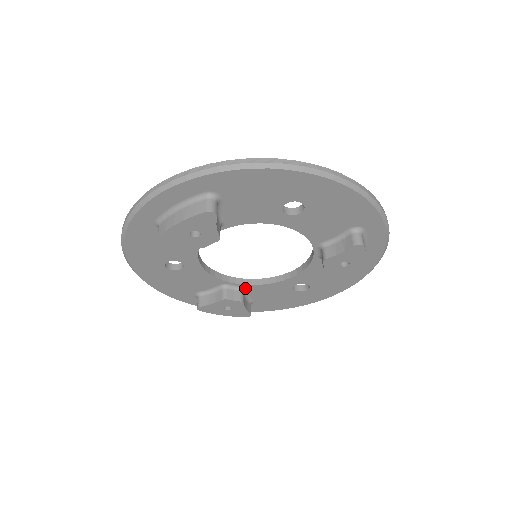
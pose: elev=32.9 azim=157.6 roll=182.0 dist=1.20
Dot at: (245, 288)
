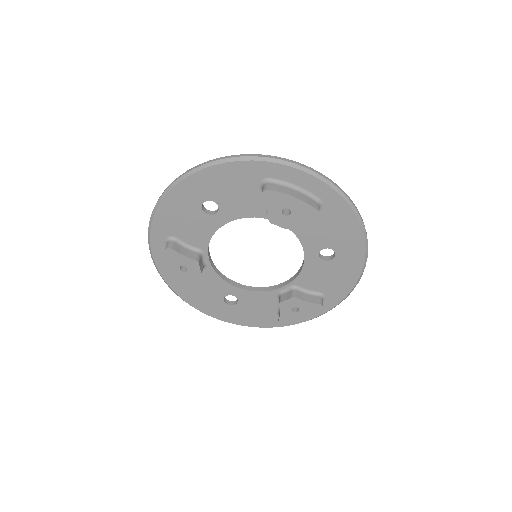
Dot at: (295, 286)
